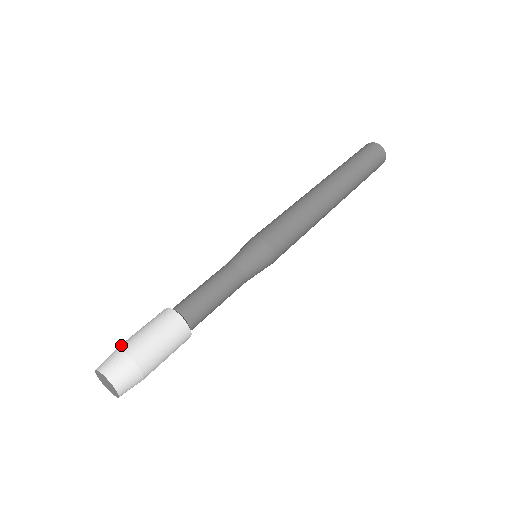
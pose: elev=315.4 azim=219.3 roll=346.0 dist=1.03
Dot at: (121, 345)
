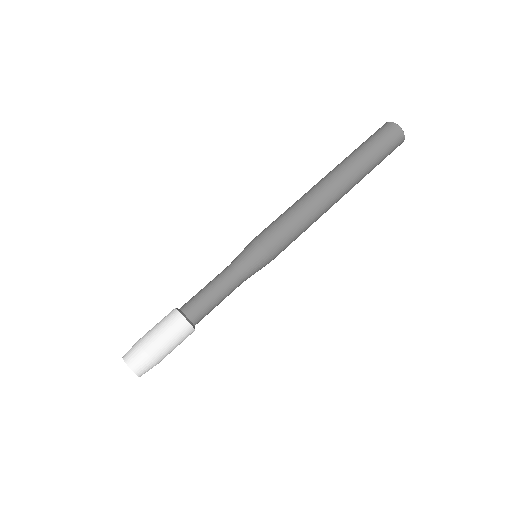
Dot at: occluded
